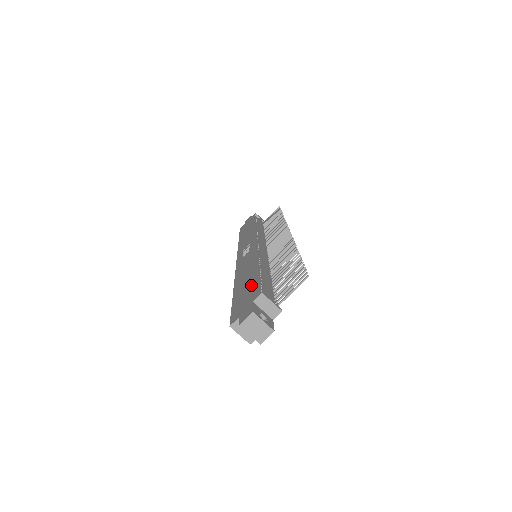
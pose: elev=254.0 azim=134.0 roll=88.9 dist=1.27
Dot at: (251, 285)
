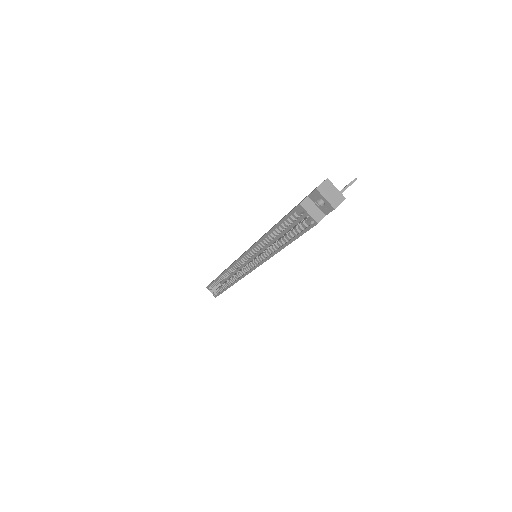
Dot at: occluded
